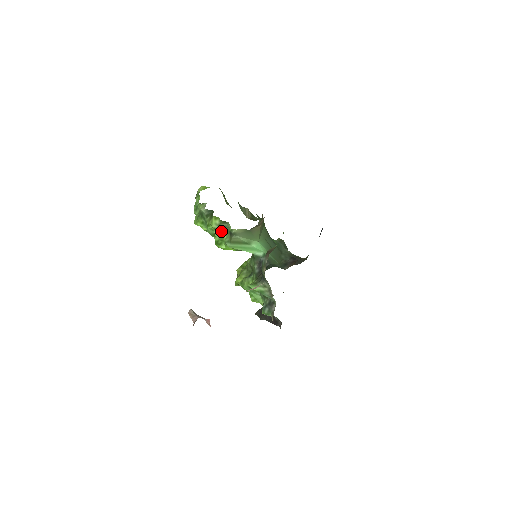
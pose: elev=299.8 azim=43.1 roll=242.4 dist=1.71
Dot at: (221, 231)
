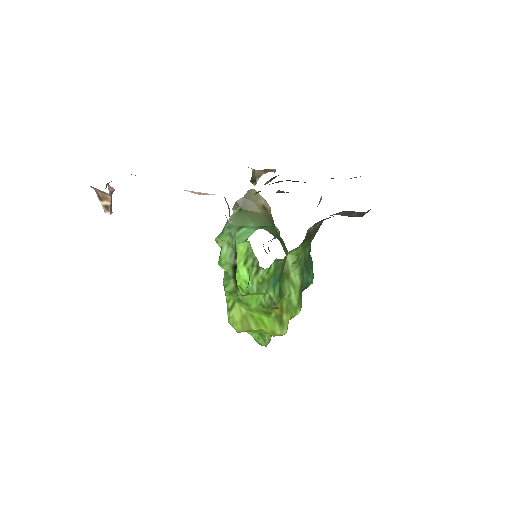
Dot at: occluded
